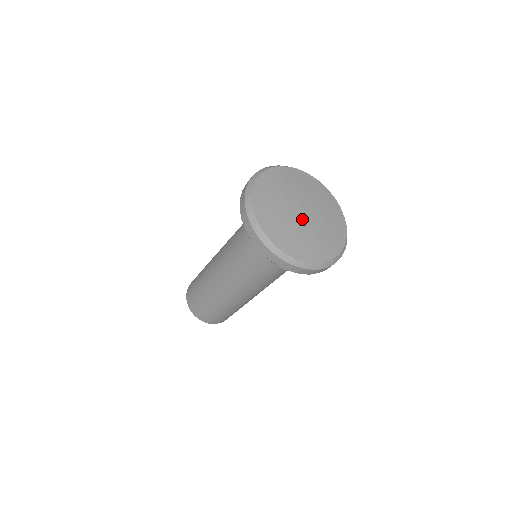
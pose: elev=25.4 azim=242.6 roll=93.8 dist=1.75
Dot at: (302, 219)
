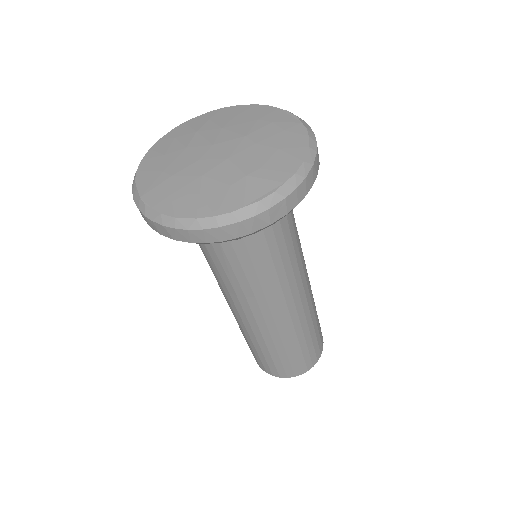
Dot at: (213, 161)
